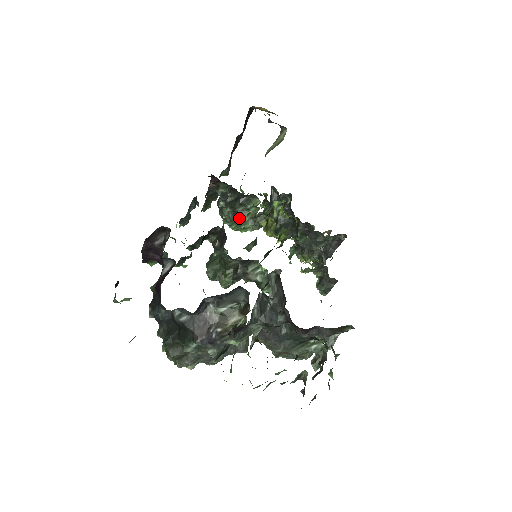
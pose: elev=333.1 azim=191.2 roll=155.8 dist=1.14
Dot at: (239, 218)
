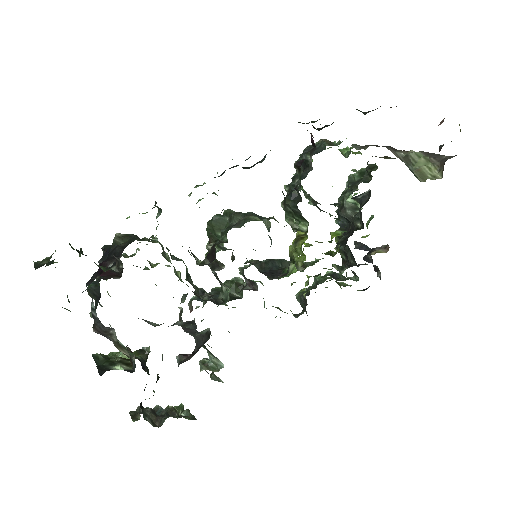
Dot at: (284, 209)
